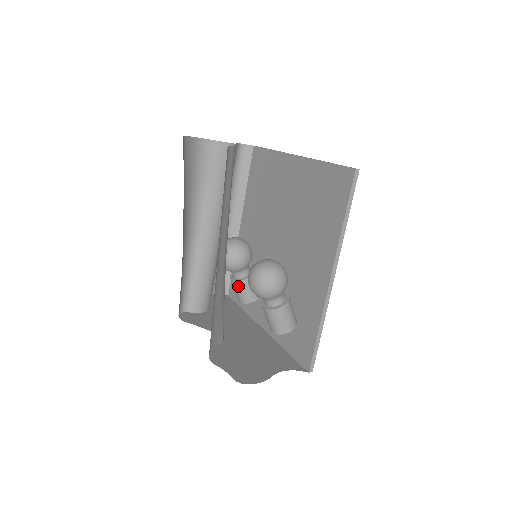
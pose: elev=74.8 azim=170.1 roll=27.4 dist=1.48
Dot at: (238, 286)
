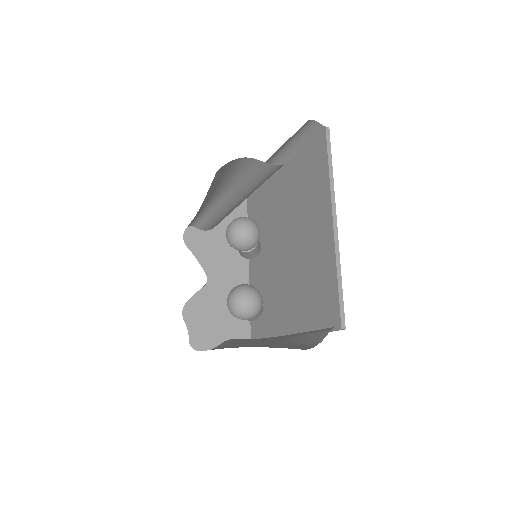
Dot at: occluded
